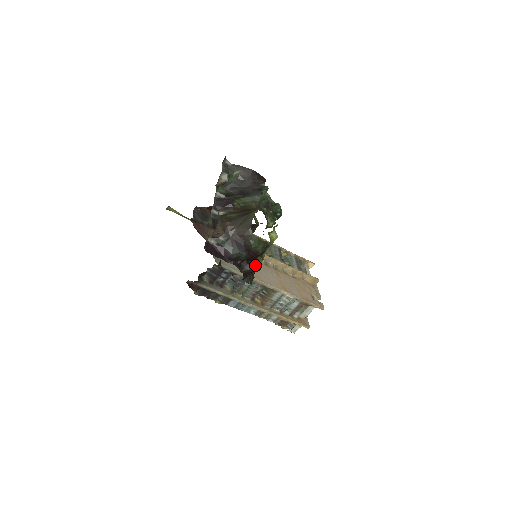
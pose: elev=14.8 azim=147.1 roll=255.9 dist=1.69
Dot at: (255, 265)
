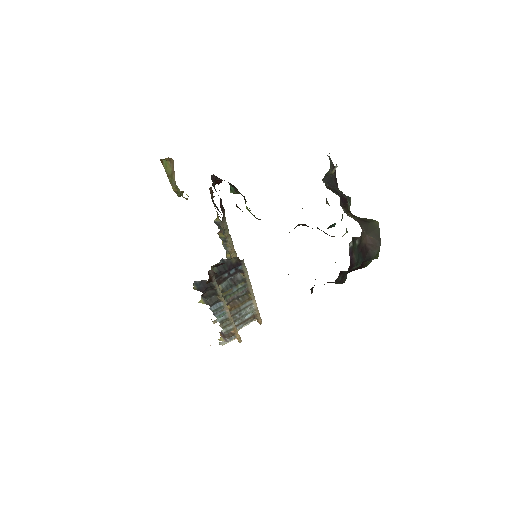
Dot at: (346, 277)
